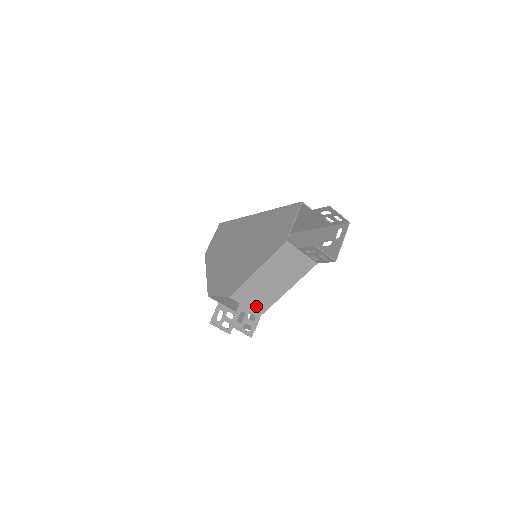
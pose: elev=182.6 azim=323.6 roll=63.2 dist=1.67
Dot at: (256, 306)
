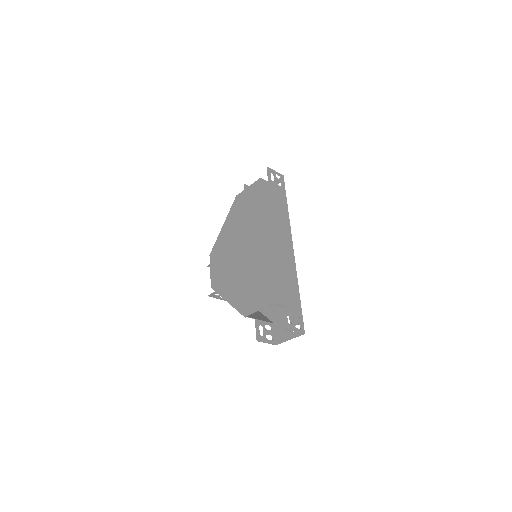
Dot at: occluded
